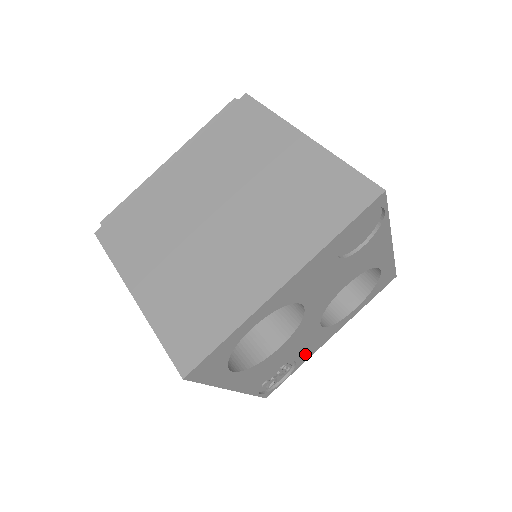
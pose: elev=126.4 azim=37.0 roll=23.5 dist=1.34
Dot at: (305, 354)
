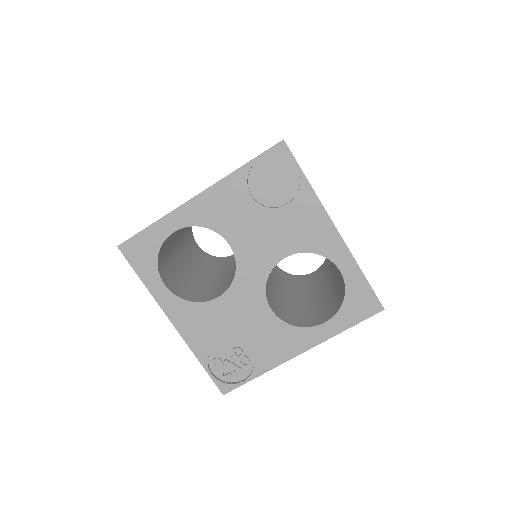
Dot at: (264, 352)
